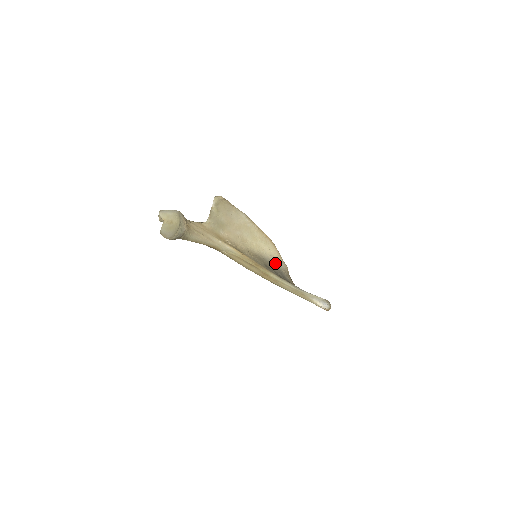
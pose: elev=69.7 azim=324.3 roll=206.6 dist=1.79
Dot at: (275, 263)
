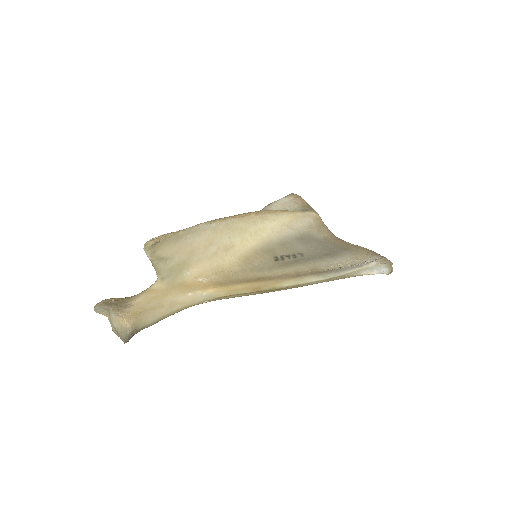
Dot at: (293, 230)
